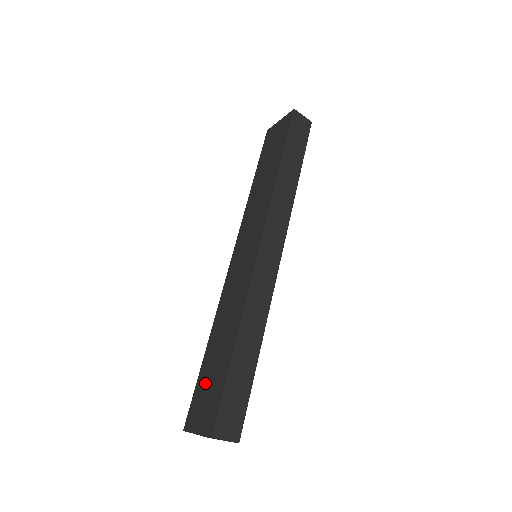
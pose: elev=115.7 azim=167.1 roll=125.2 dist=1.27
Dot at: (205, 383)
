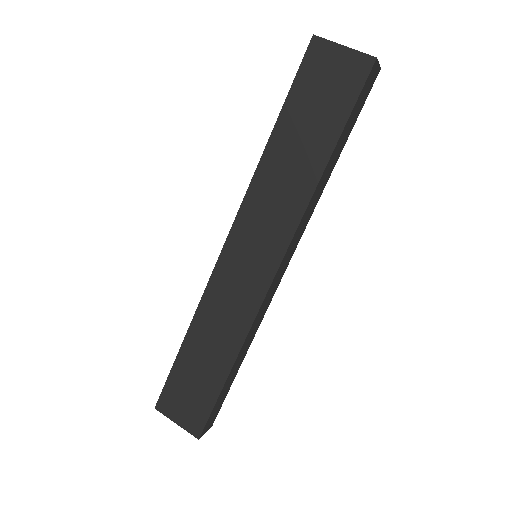
Dot at: (185, 383)
